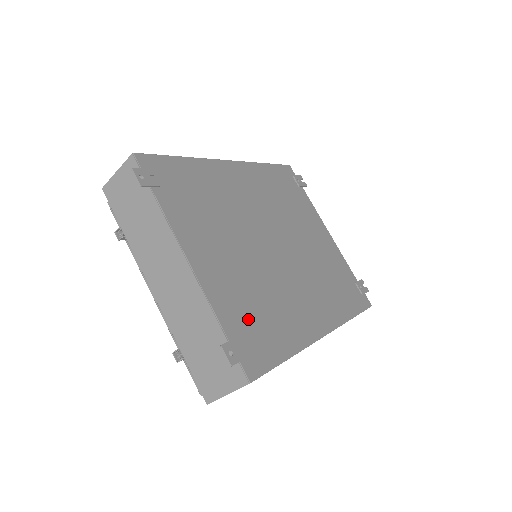
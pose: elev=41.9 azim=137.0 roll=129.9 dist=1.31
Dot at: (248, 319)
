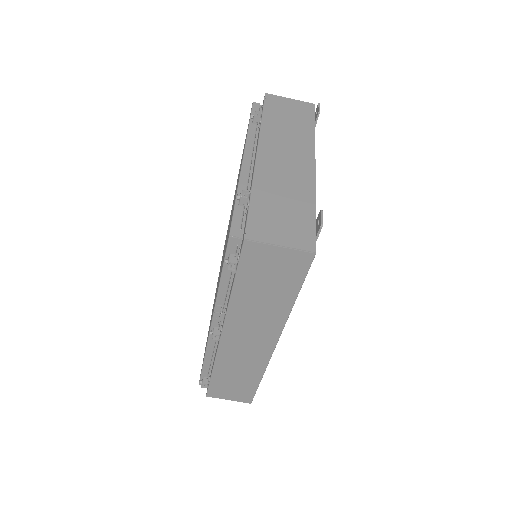
Dot at: occluded
